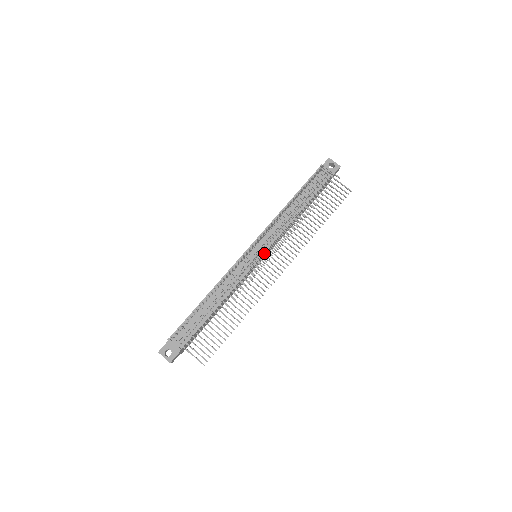
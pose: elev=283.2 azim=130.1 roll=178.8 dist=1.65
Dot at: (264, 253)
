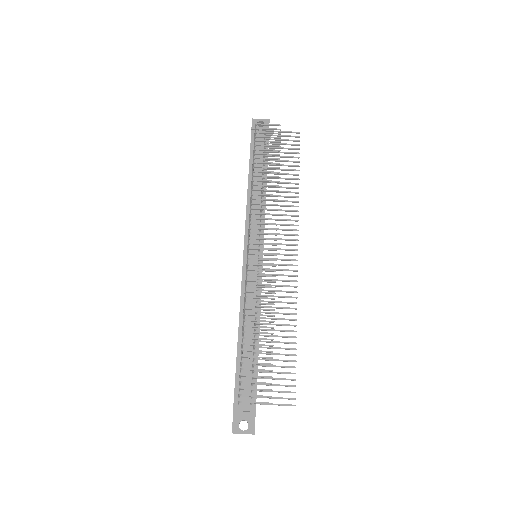
Dot at: (263, 246)
